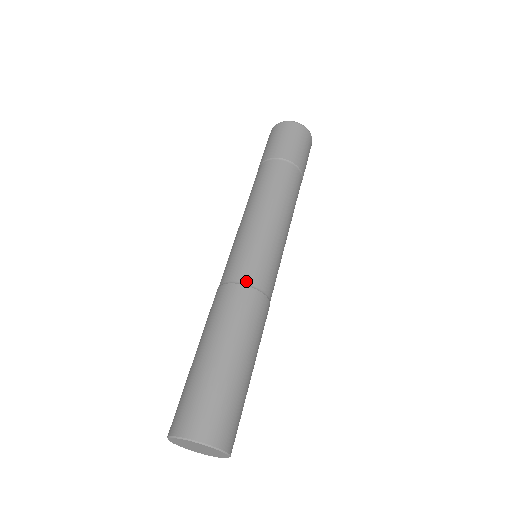
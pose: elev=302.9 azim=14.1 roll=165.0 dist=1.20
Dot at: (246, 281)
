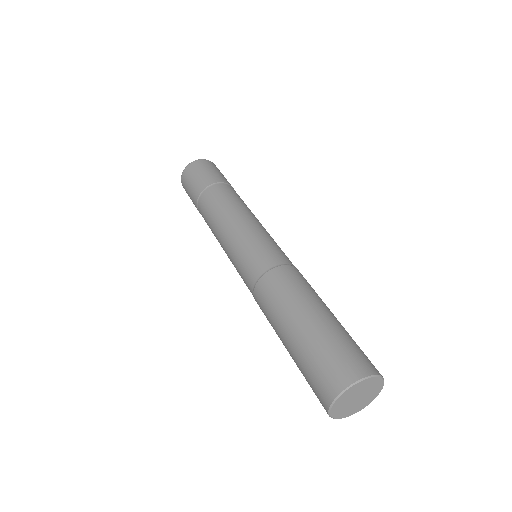
Dot at: (272, 265)
